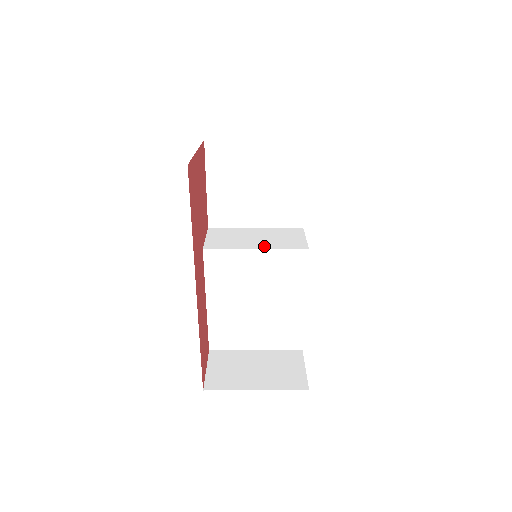
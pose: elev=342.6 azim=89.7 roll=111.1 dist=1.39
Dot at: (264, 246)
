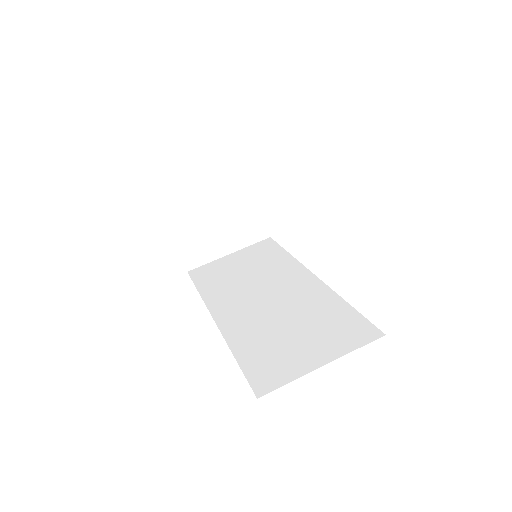
Dot at: (260, 234)
